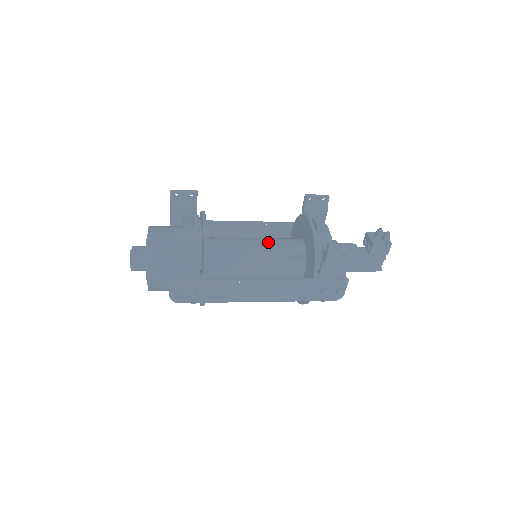
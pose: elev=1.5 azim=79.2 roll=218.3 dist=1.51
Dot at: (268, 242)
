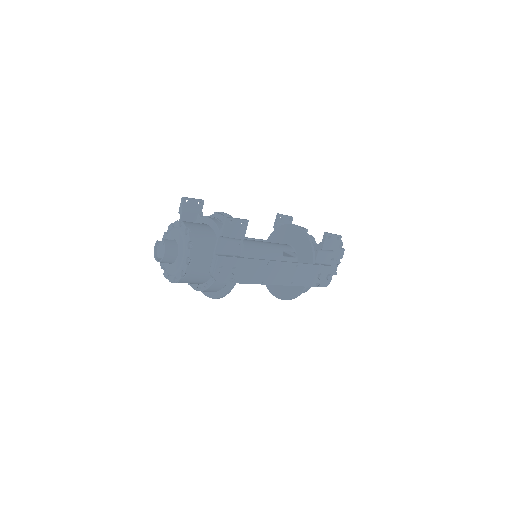
Dot at: (267, 242)
